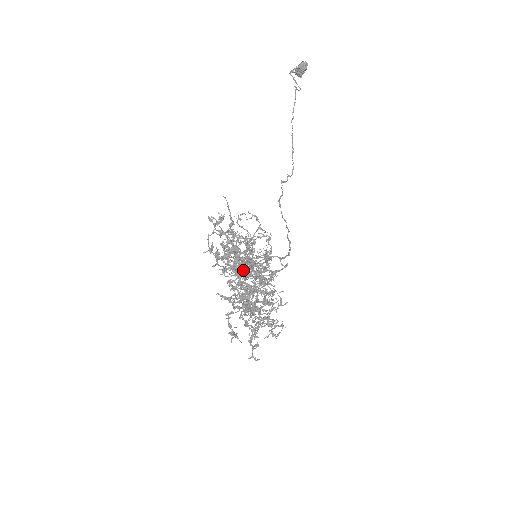
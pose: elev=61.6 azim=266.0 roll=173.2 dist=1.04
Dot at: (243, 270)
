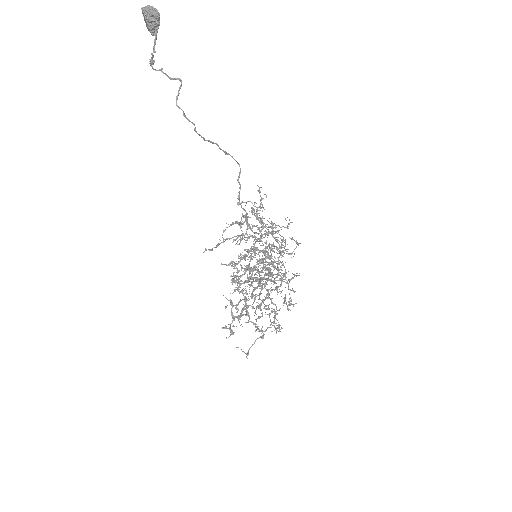
Dot at: occluded
